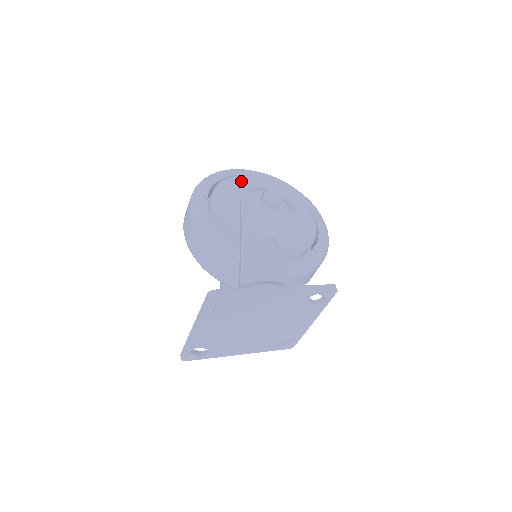
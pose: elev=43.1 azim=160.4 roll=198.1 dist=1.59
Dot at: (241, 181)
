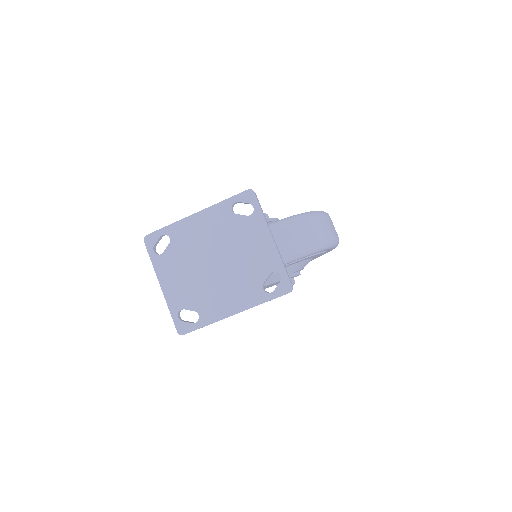
Dot at: occluded
